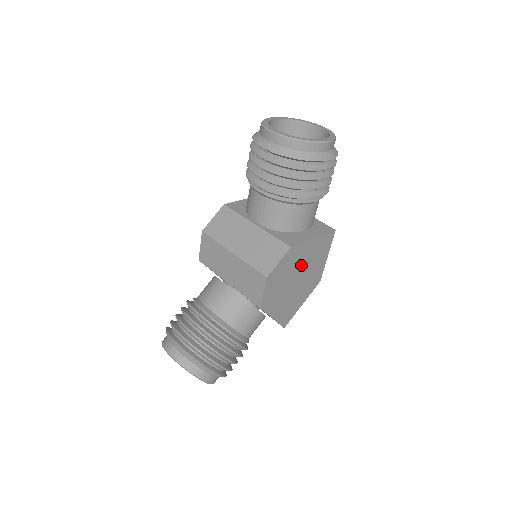
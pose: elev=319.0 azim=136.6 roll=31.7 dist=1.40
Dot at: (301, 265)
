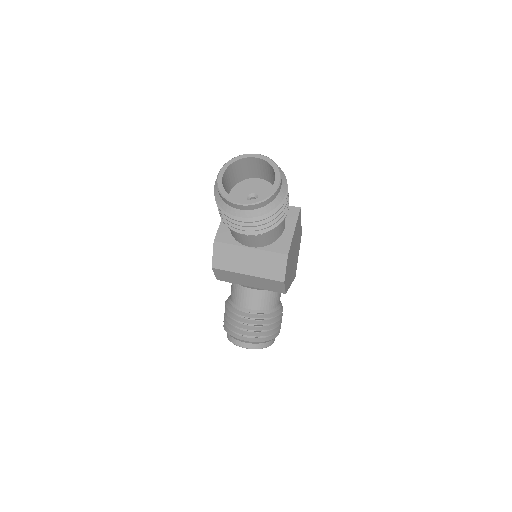
Dot at: (293, 249)
